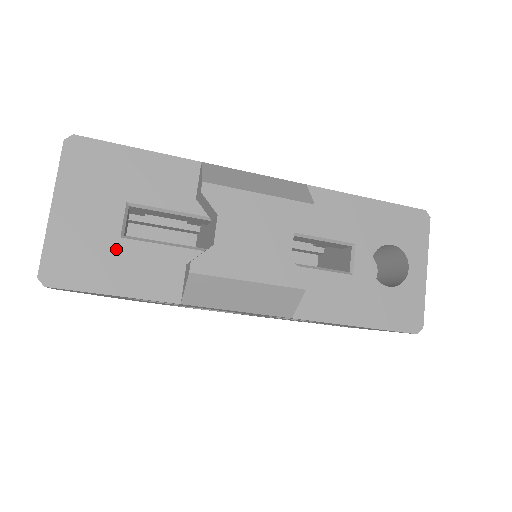
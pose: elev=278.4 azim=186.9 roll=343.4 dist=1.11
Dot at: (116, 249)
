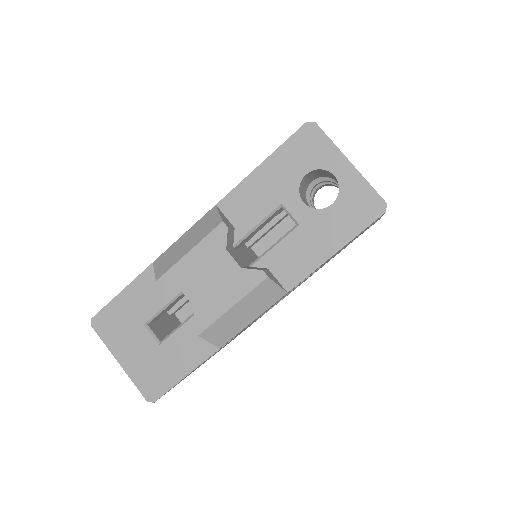
Dot at: (163, 353)
